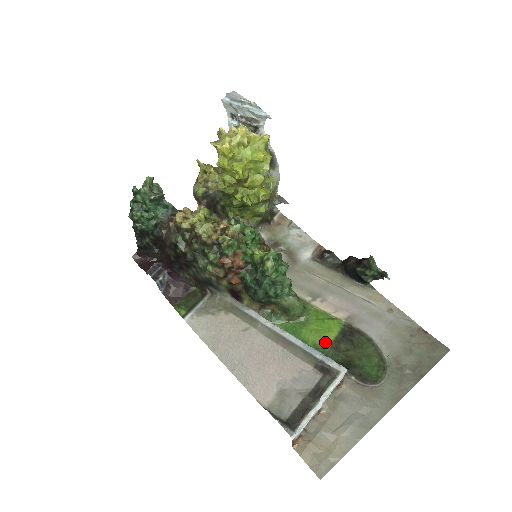
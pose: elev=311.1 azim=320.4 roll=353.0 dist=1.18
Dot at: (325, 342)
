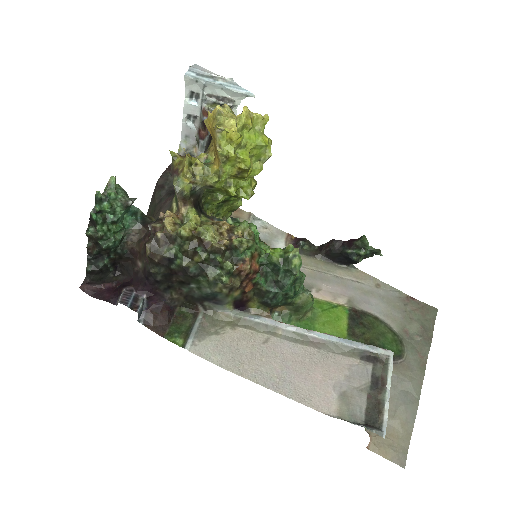
Dot at: (341, 332)
